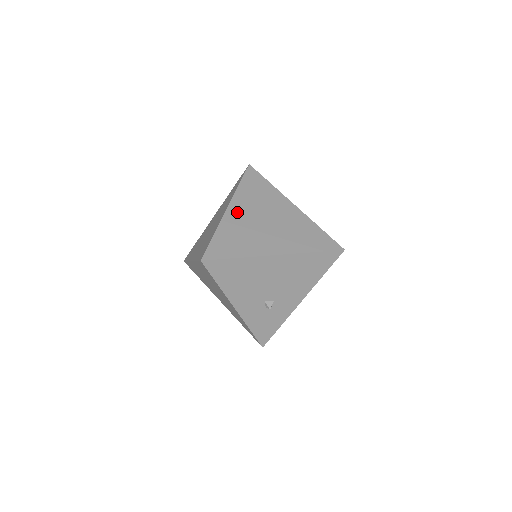
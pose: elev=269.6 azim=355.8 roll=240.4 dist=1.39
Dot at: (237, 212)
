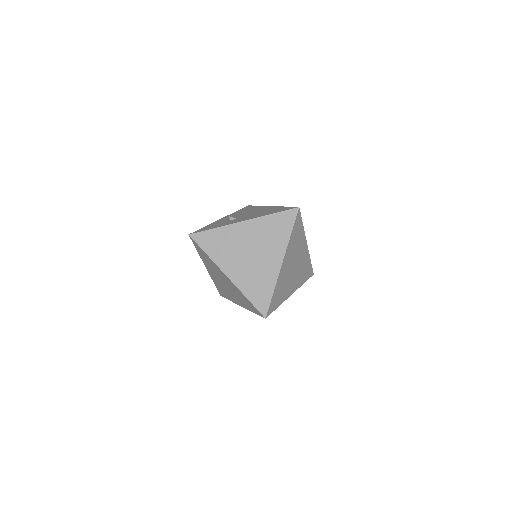
Dot at: (211, 273)
